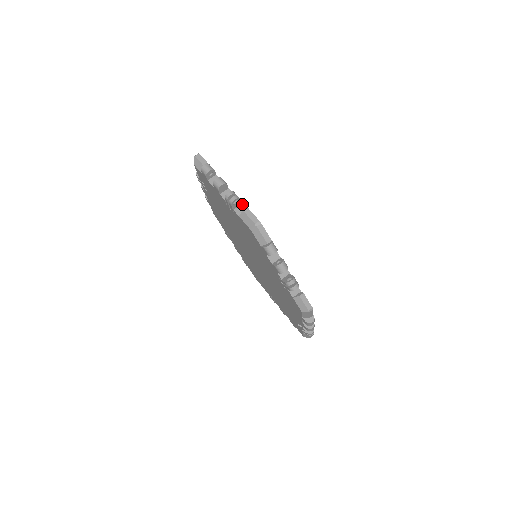
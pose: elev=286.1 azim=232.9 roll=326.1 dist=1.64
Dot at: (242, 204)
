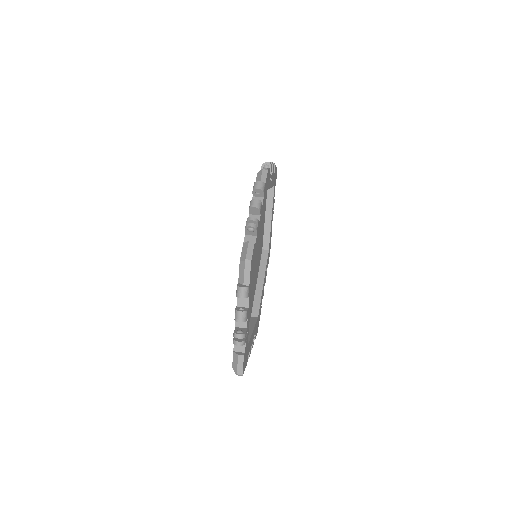
Dot at: (270, 173)
